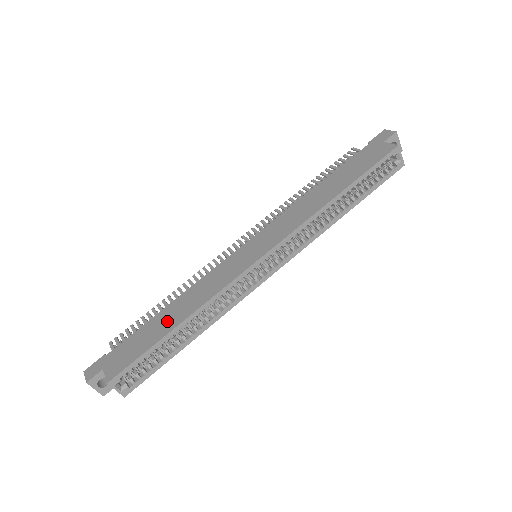
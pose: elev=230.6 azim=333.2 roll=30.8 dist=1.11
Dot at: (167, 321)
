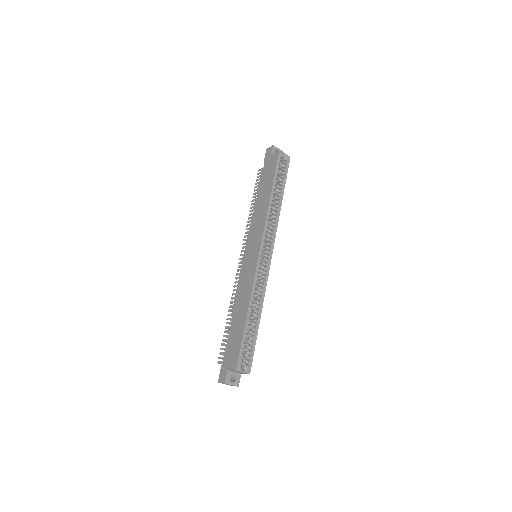
Dot at: (239, 320)
